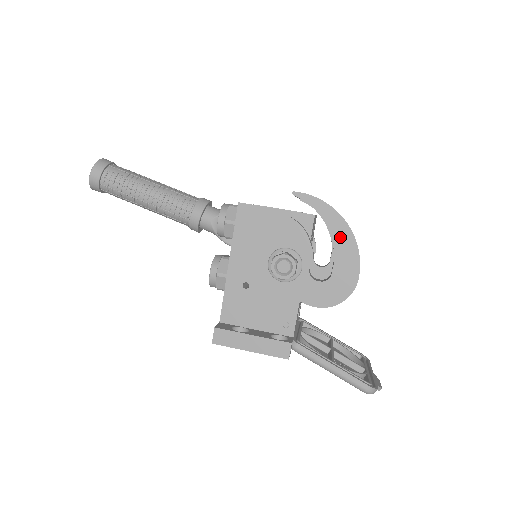
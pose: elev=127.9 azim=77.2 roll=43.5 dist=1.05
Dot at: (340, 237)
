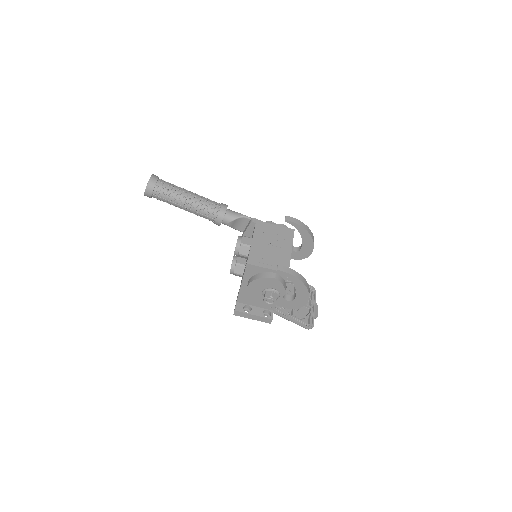
Dot at: (300, 288)
